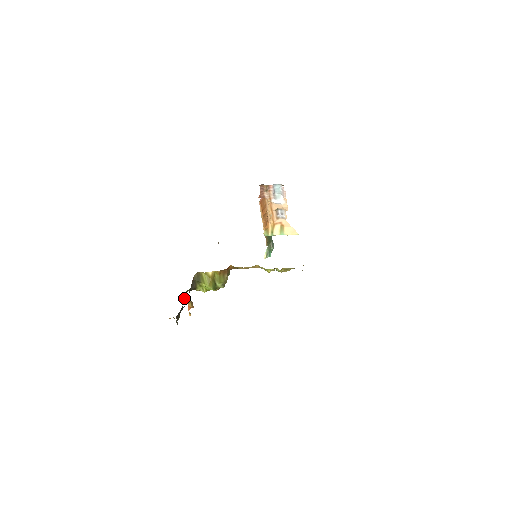
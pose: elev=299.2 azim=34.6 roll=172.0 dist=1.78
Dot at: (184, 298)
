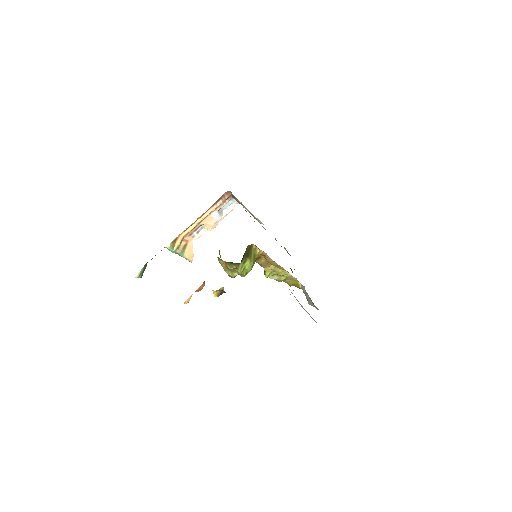
Dot at: occluded
